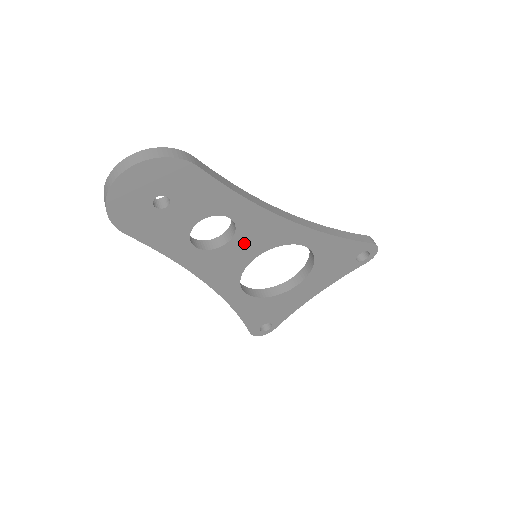
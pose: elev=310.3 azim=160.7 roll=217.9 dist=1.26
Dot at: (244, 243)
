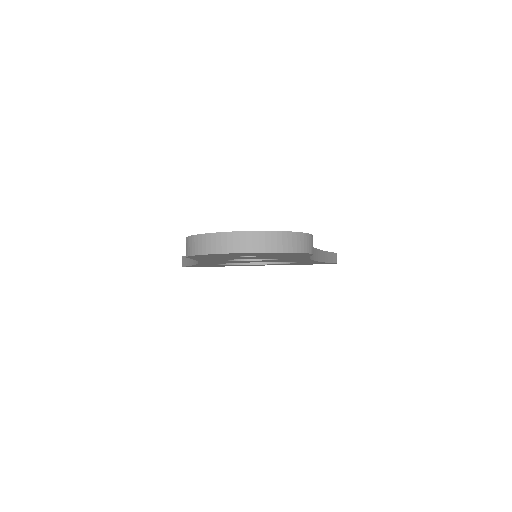
Dot at: occluded
